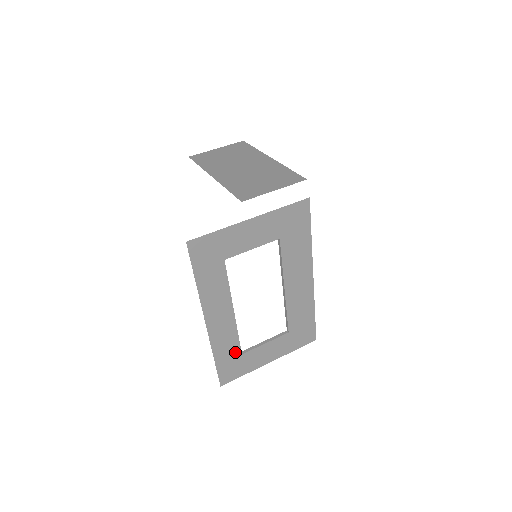
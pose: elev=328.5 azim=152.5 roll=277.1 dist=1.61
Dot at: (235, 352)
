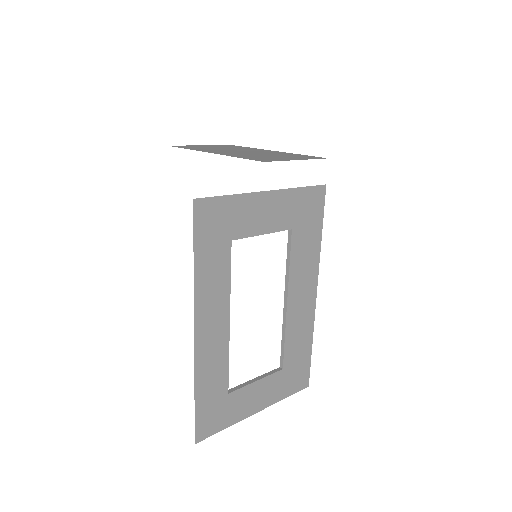
Dot at: (221, 388)
